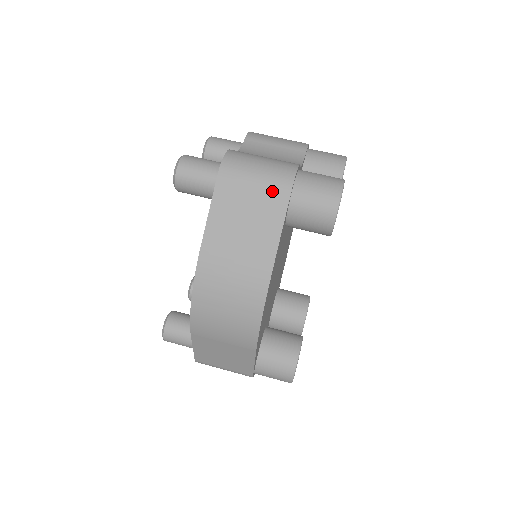
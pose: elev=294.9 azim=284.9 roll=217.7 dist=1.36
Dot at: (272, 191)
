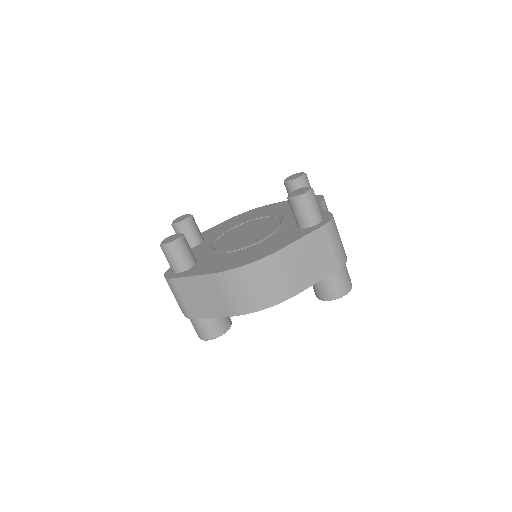
Dot at: (334, 260)
